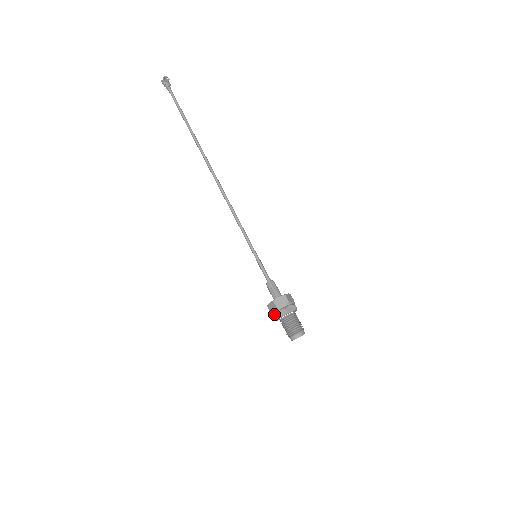
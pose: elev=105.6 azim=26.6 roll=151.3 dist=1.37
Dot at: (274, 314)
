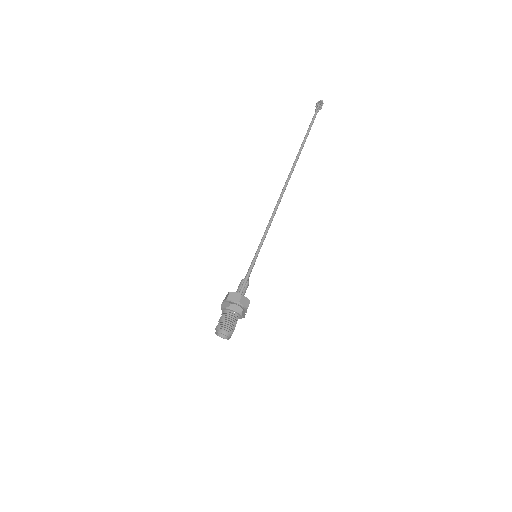
Dot at: (223, 303)
